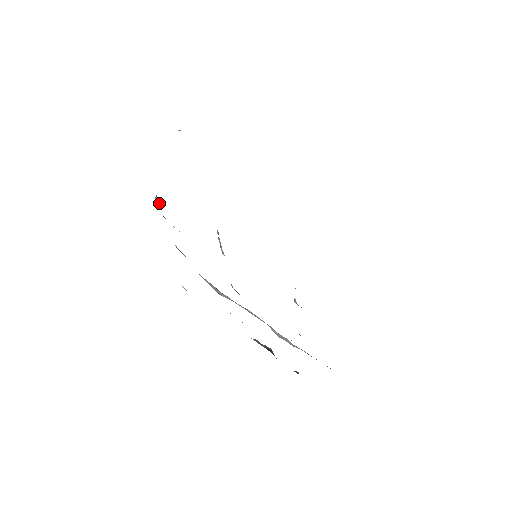
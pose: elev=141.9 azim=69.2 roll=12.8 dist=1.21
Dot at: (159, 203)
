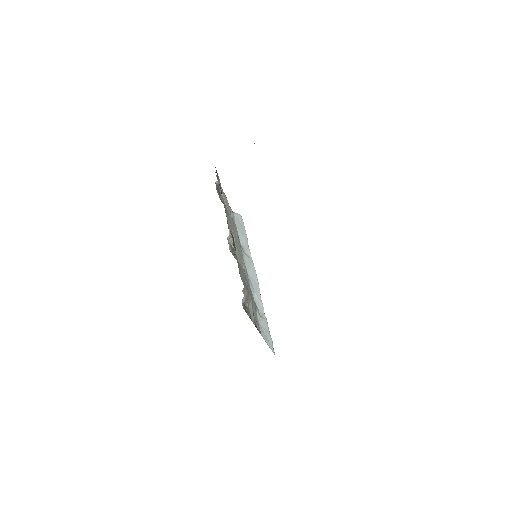
Dot at: (217, 186)
